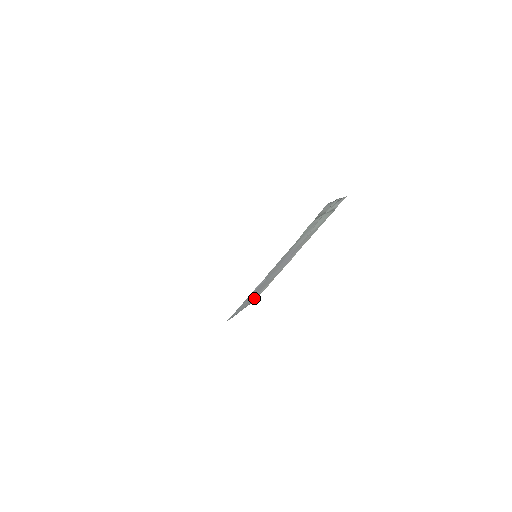
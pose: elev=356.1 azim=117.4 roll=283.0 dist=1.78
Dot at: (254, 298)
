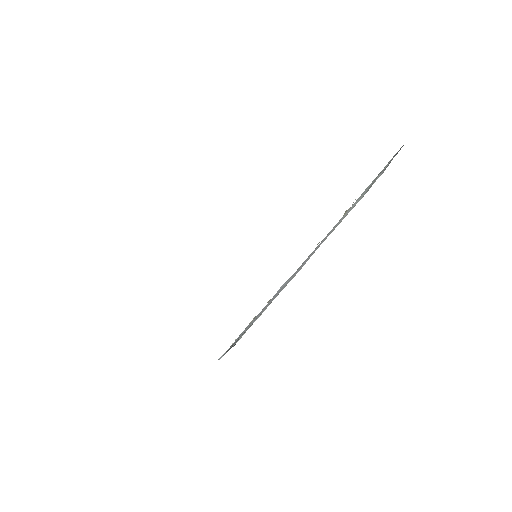
Dot at: occluded
